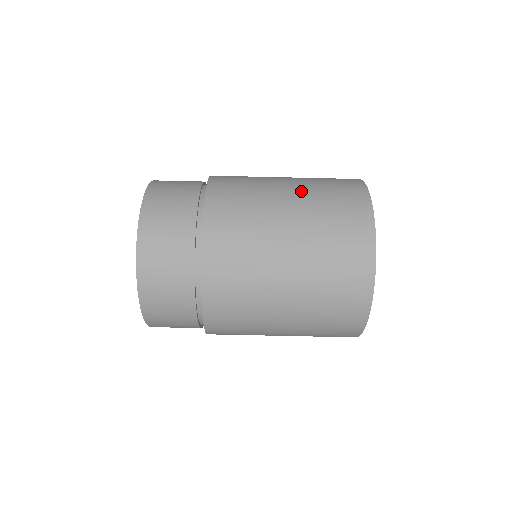
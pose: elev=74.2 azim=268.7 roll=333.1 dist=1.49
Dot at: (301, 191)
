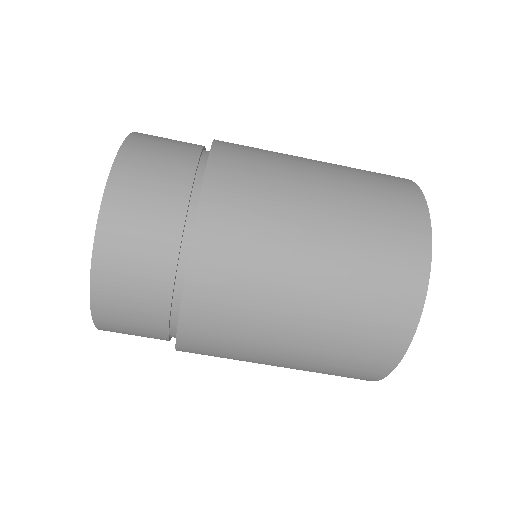
Dot at: occluded
